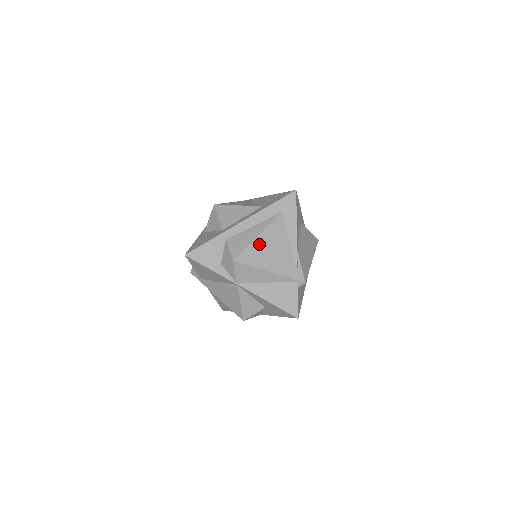
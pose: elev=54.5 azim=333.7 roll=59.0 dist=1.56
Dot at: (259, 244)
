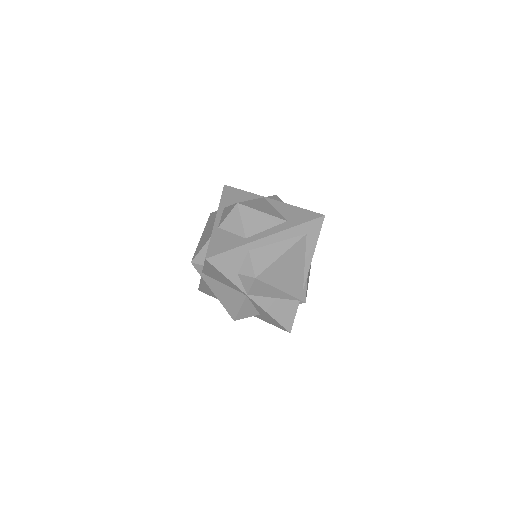
Dot at: (280, 263)
